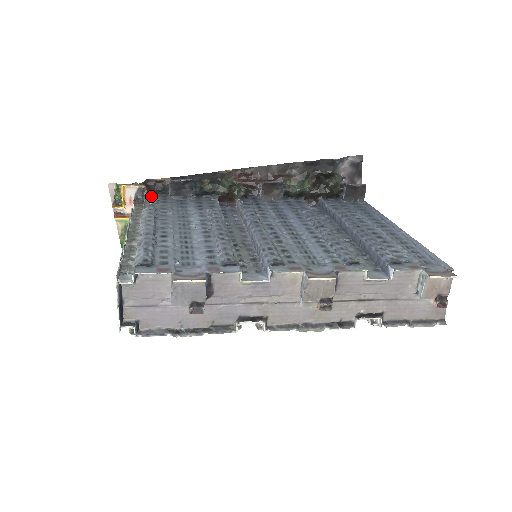
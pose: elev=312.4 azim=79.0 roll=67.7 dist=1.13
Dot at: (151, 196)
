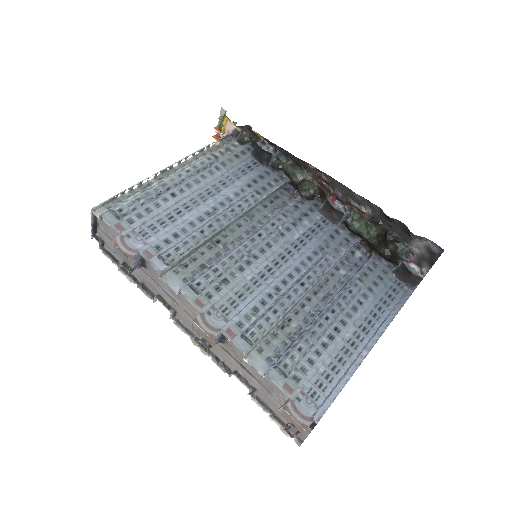
Dot at: (238, 142)
